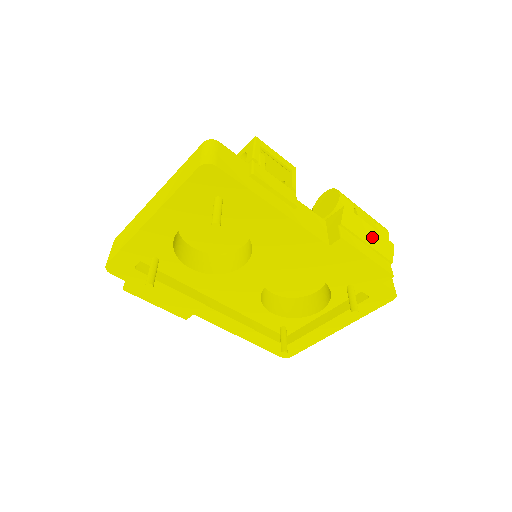
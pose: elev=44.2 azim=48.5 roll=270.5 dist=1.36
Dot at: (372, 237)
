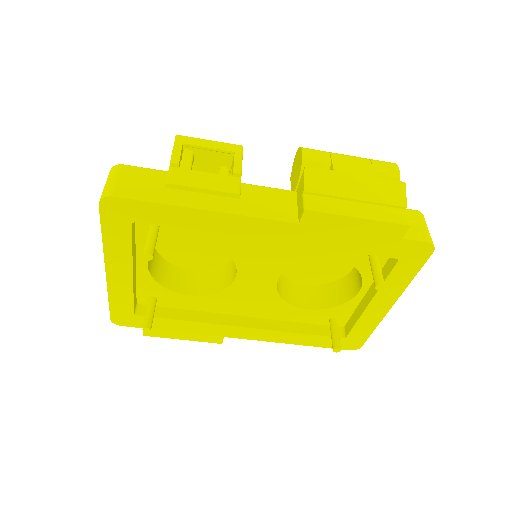
Dot at: (362, 188)
